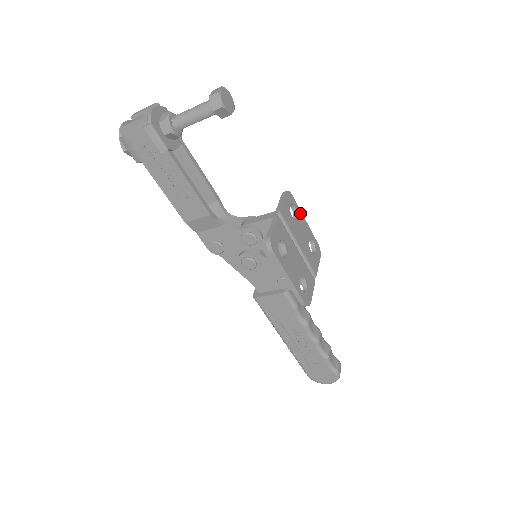
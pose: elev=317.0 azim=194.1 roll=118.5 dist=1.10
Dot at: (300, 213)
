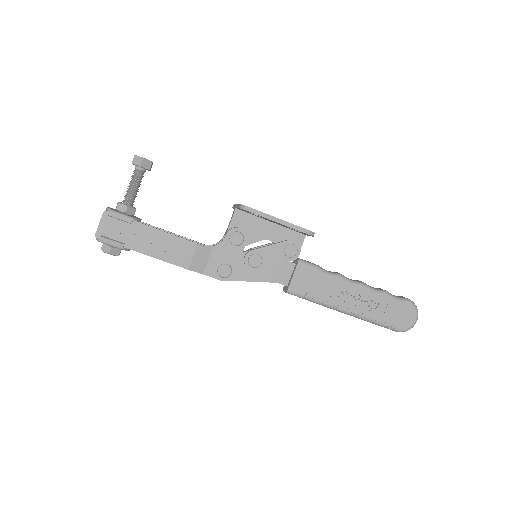
Dot at: occluded
